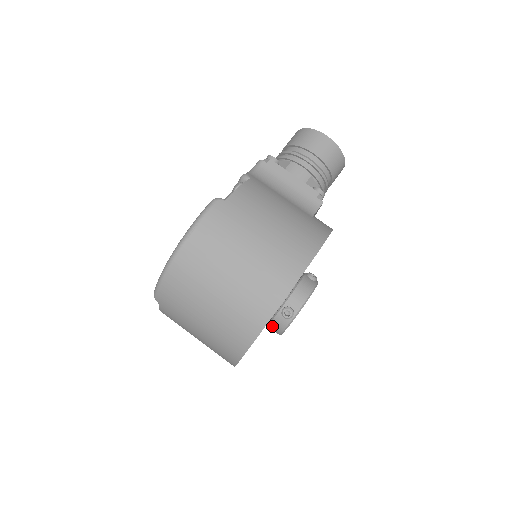
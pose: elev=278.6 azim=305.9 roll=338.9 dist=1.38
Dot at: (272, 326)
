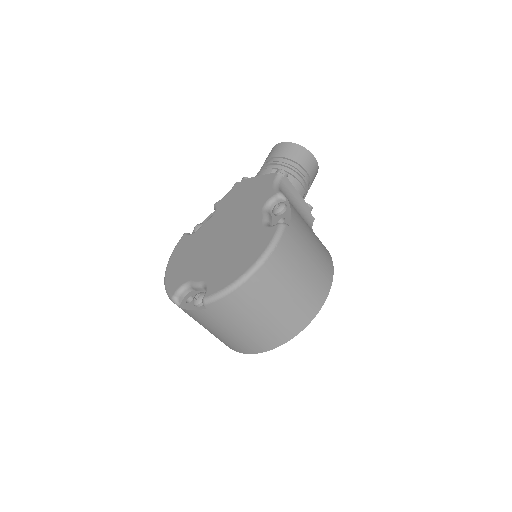
Dot at: occluded
